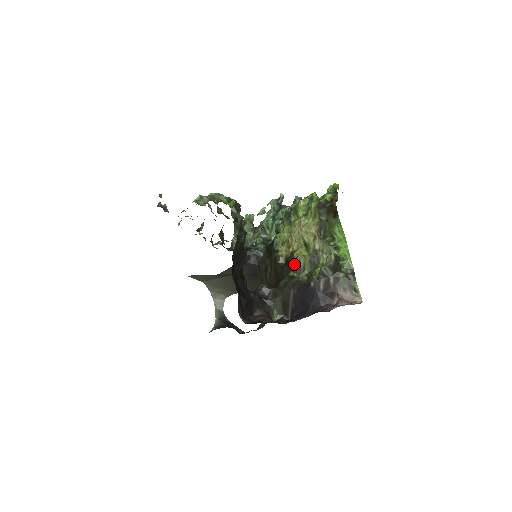
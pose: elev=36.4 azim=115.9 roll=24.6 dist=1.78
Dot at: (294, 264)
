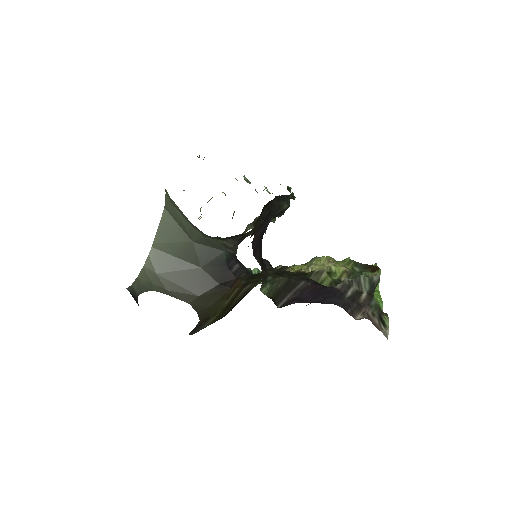
Dot at: (312, 272)
